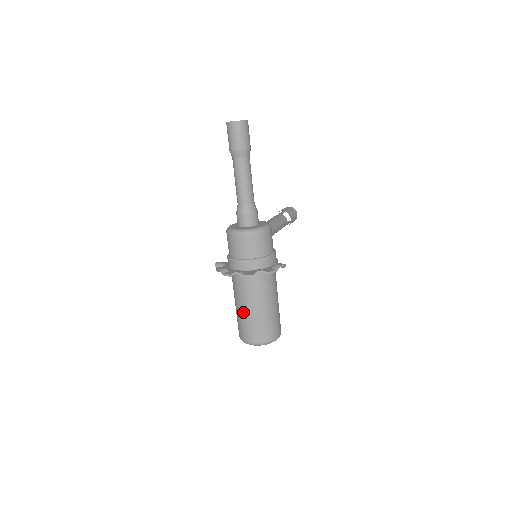
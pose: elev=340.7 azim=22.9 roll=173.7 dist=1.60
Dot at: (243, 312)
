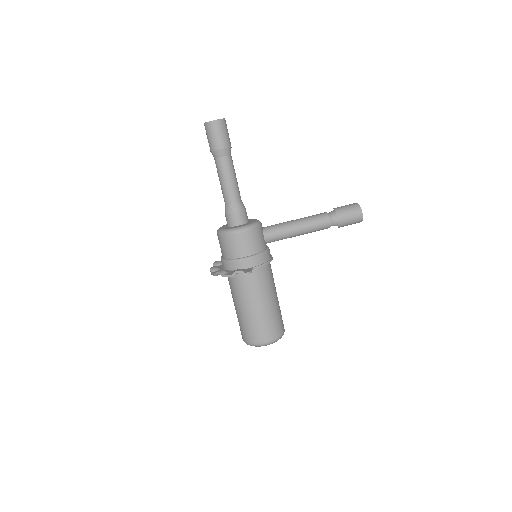
Dot at: occluded
